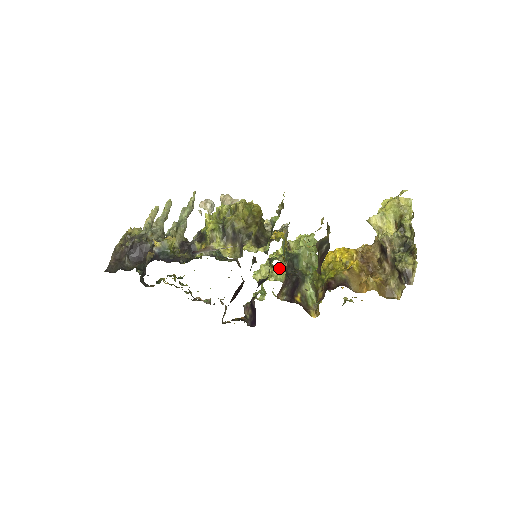
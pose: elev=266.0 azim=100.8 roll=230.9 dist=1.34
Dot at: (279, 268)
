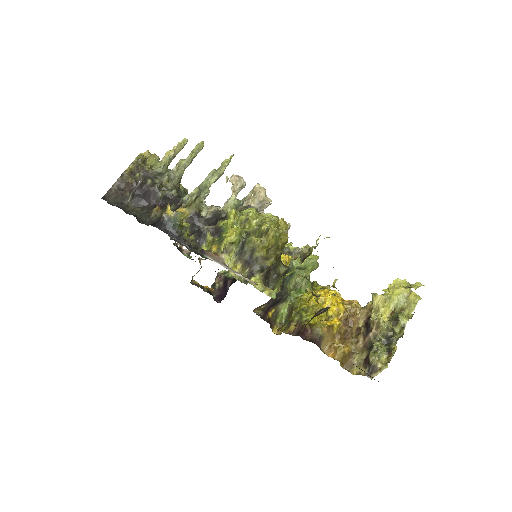
Dot at: occluded
